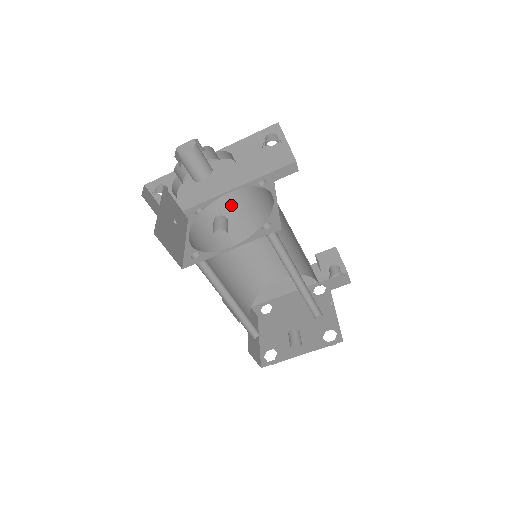
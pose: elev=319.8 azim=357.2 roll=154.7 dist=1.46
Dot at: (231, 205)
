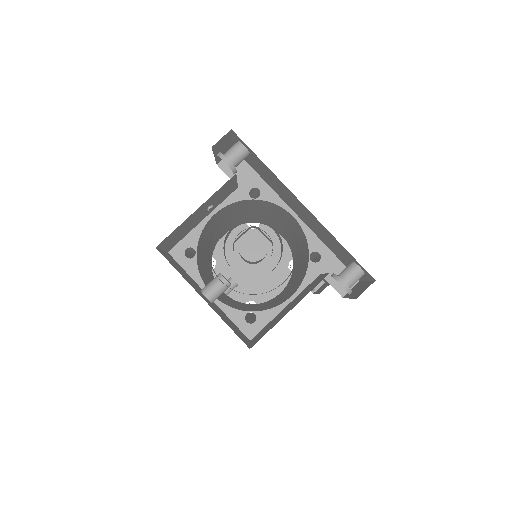
Dot at: (287, 214)
